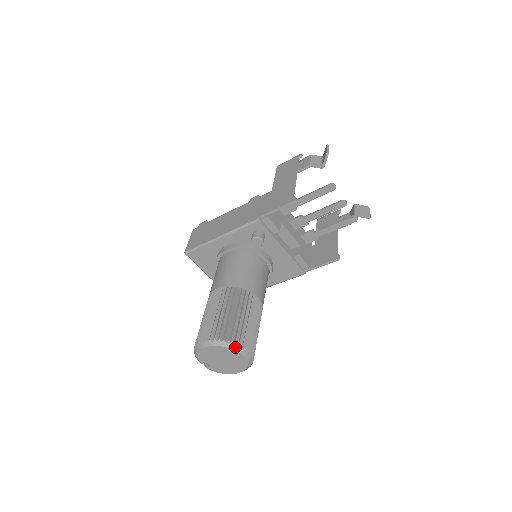
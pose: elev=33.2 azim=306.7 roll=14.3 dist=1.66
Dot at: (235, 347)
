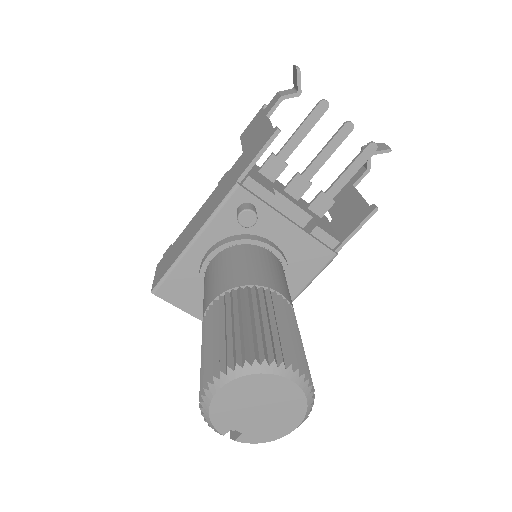
Dot at: (271, 368)
